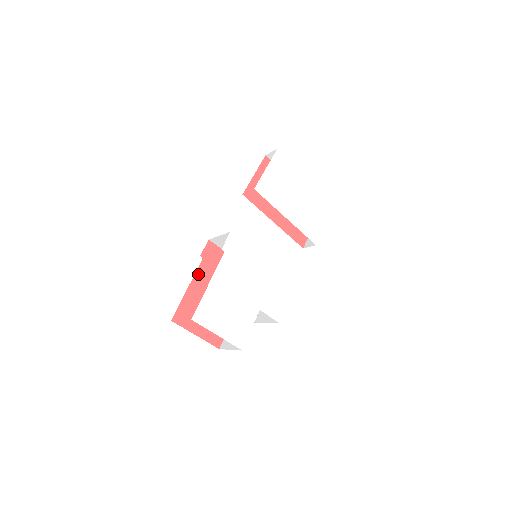
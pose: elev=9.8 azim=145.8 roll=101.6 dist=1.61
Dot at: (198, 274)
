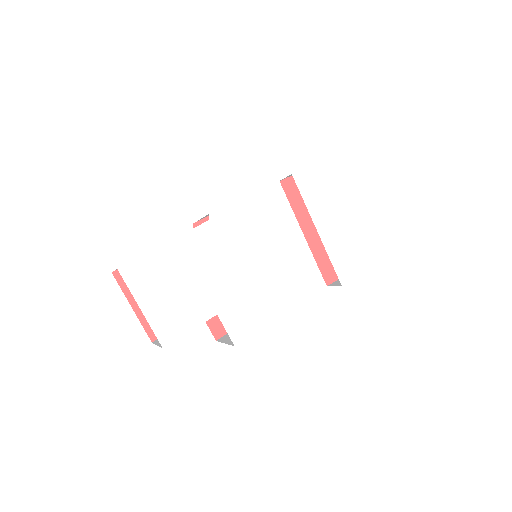
Dot at: occluded
